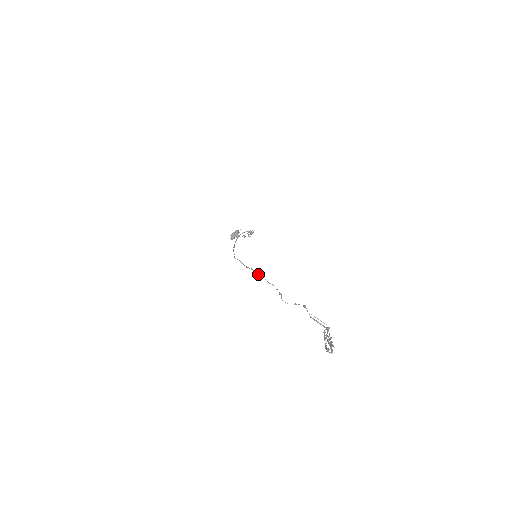
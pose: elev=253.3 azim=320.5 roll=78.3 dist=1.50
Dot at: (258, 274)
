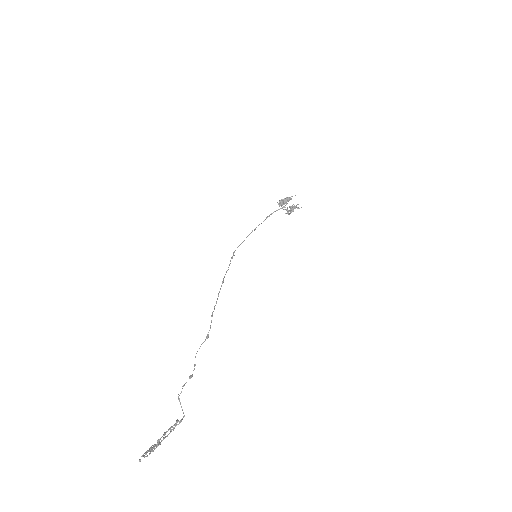
Dot at: (218, 295)
